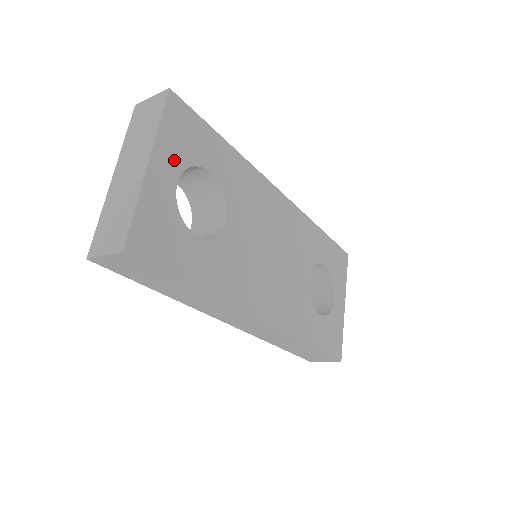
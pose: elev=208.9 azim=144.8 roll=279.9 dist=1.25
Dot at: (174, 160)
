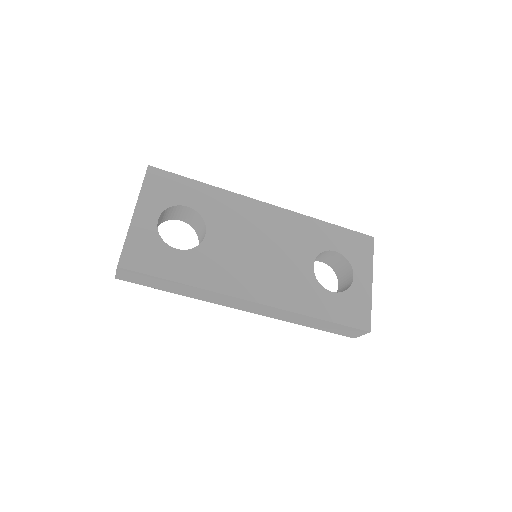
Dot at: (155, 207)
